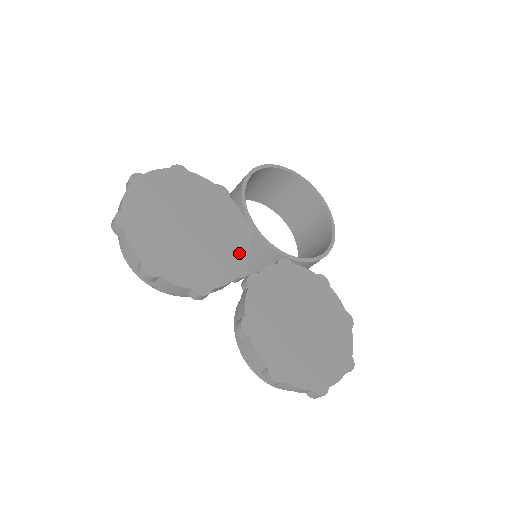
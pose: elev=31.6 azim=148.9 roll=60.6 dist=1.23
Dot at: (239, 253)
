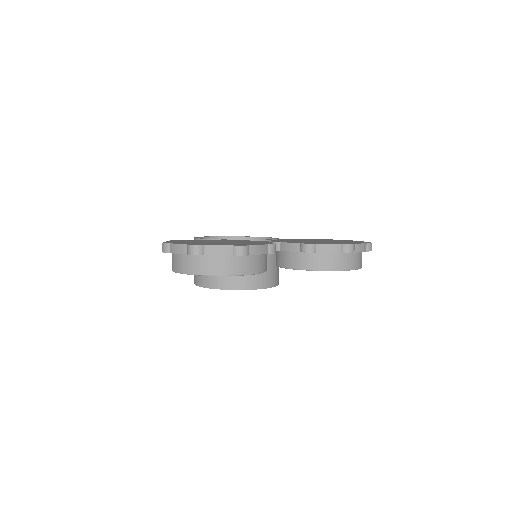
Dot at: (254, 241)
